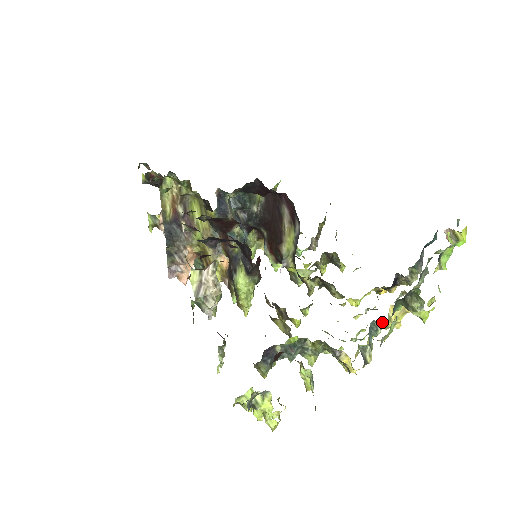
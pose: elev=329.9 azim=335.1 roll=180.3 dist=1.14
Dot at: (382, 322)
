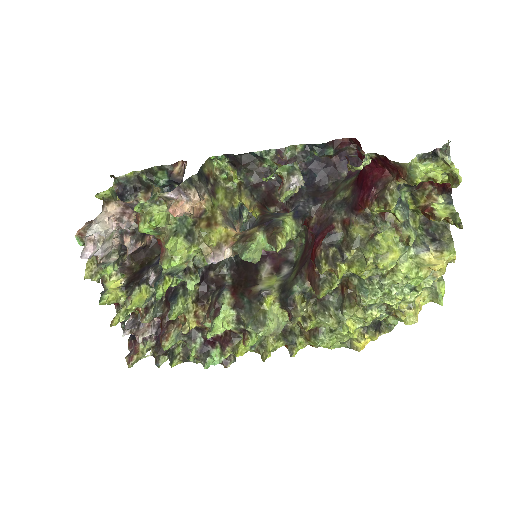
Dot at: occluded
